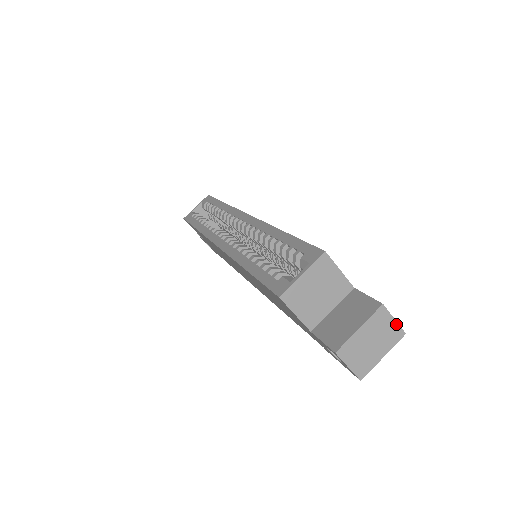
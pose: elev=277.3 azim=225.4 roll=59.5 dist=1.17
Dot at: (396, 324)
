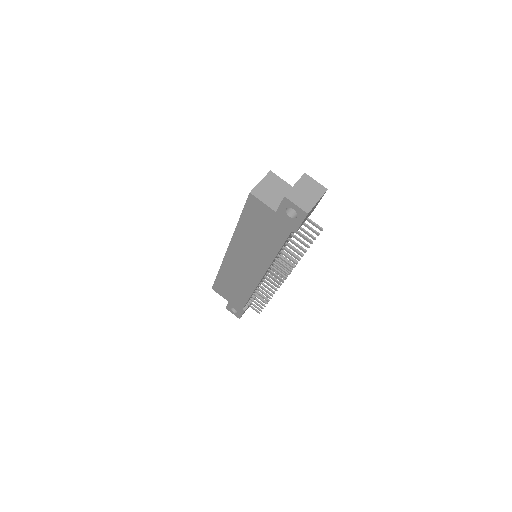
Dot at: (318, 184)
